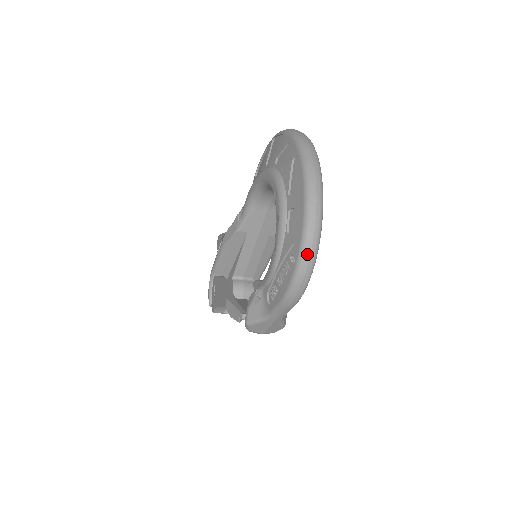
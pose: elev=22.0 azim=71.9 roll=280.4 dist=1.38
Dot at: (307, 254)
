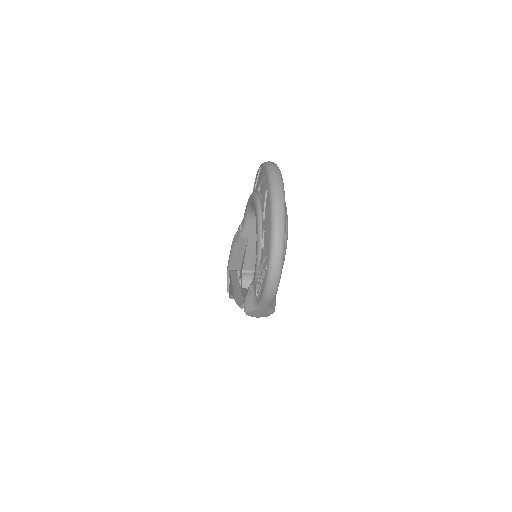
Dot at: (274, 264)
